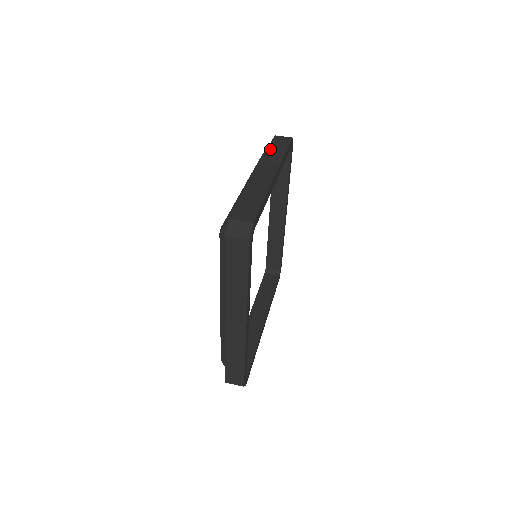
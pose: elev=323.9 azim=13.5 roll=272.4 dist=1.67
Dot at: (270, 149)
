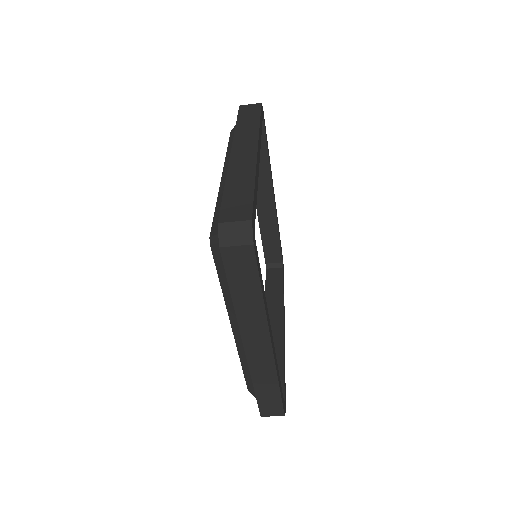
Dot at: (239, 123)
